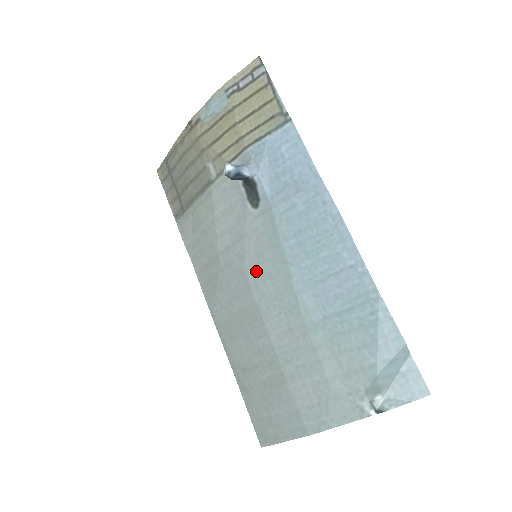
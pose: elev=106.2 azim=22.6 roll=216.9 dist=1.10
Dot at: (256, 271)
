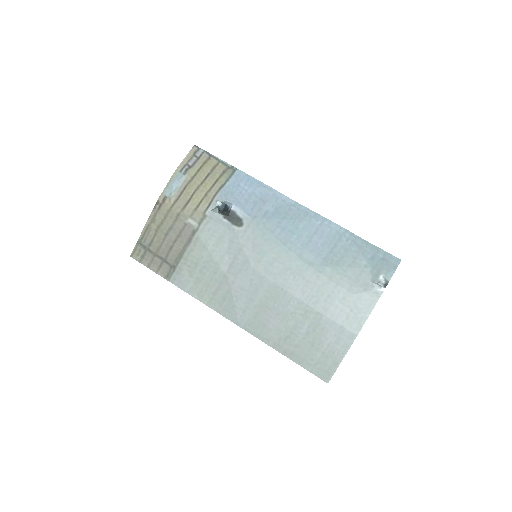
Dot at: (262, 263)
